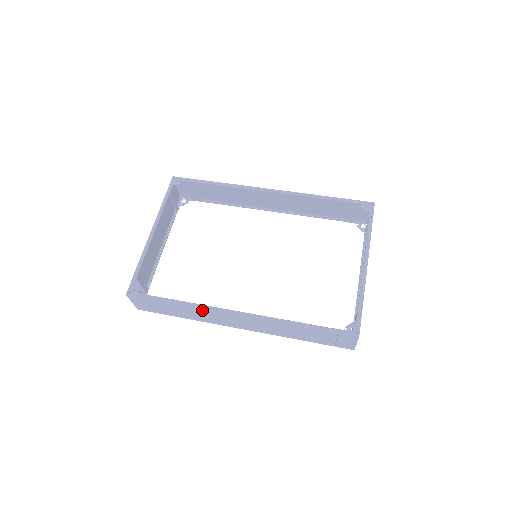
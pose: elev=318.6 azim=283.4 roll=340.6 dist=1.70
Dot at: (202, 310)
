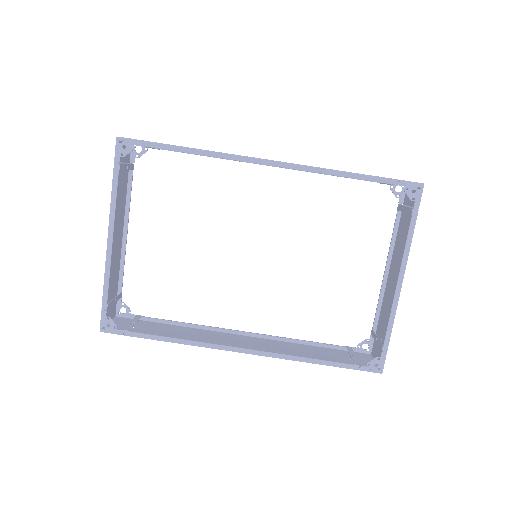
Dot at: (198, 344)
